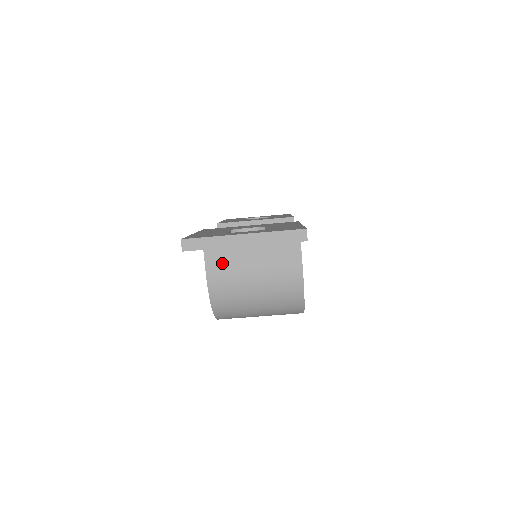
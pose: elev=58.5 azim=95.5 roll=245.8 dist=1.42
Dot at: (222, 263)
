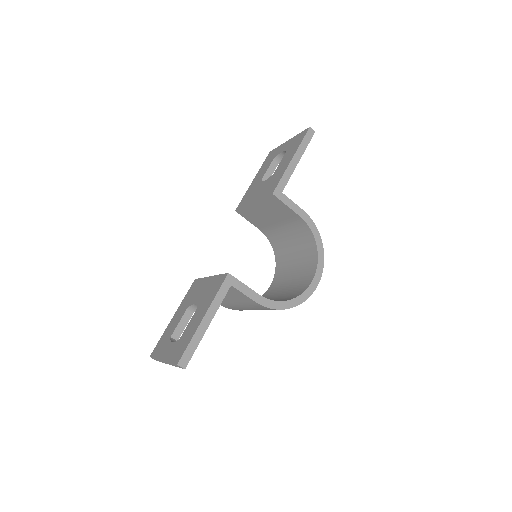
Dot at: occluded
